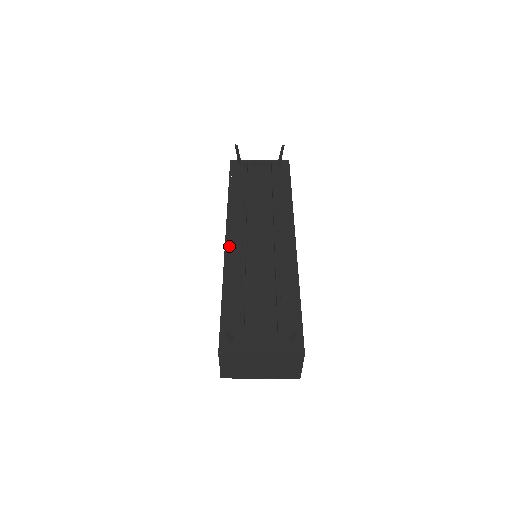
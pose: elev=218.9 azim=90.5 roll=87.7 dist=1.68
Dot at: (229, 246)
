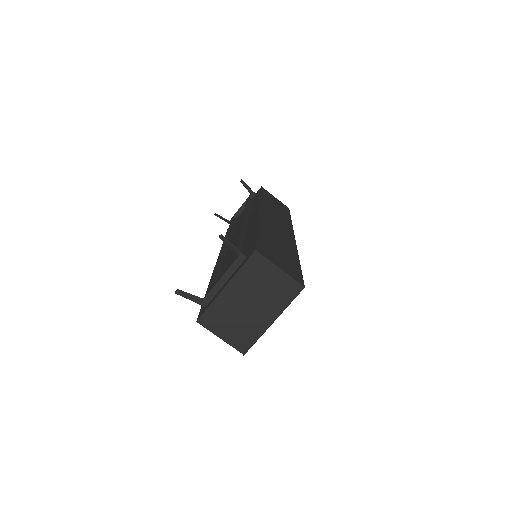
Dot at: occluded
